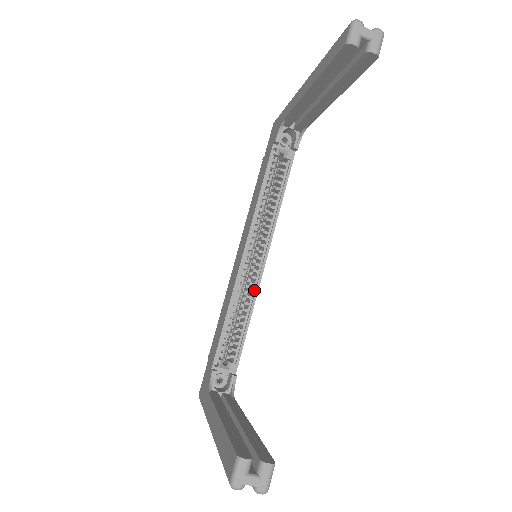
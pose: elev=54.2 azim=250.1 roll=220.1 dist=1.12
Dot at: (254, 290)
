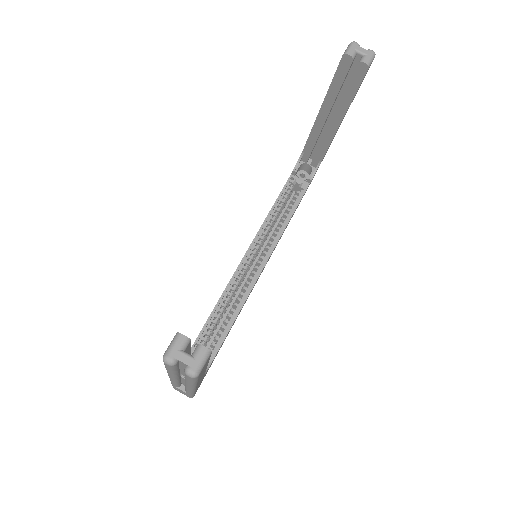
Dot at: (248, 289)
